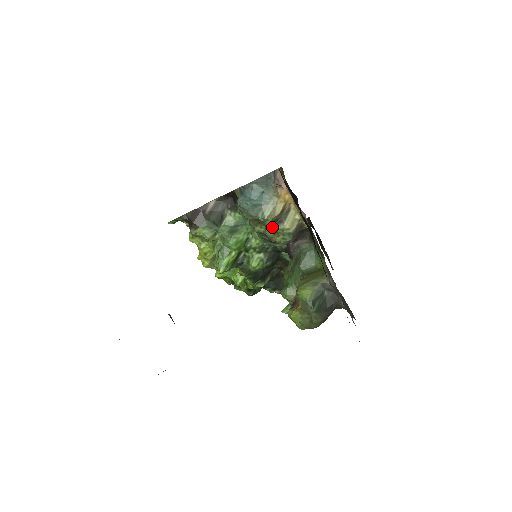
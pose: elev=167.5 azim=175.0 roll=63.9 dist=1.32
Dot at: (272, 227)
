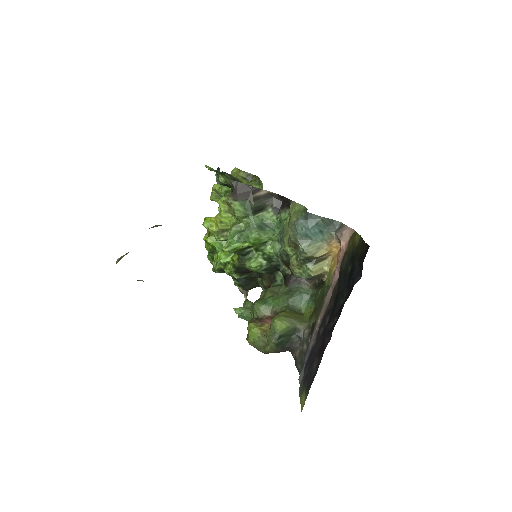
Dot at: (302, 260)
